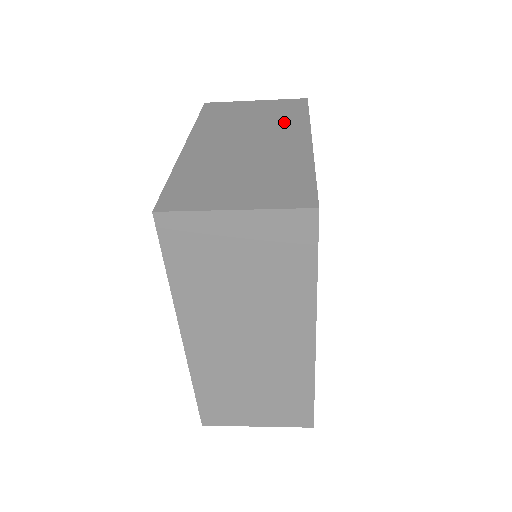
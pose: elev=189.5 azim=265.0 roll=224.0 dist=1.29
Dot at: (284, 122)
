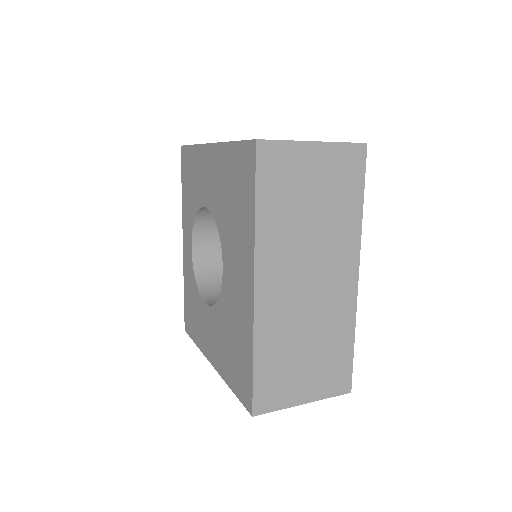
Dot at: occluded
